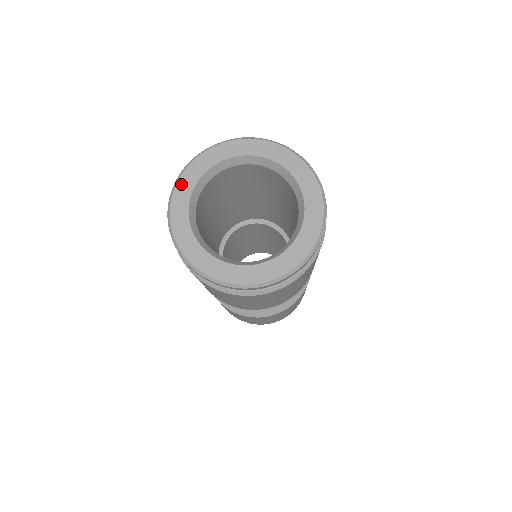
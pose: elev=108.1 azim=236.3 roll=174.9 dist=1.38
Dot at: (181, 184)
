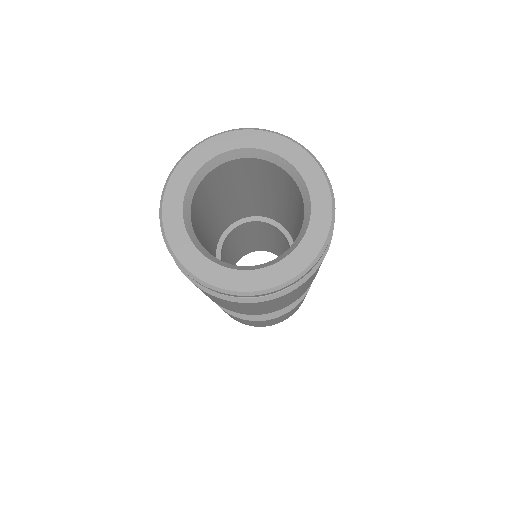
Dot at: (167, 216)
